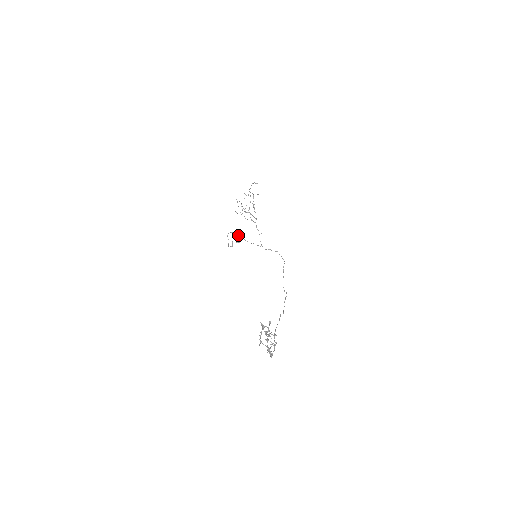
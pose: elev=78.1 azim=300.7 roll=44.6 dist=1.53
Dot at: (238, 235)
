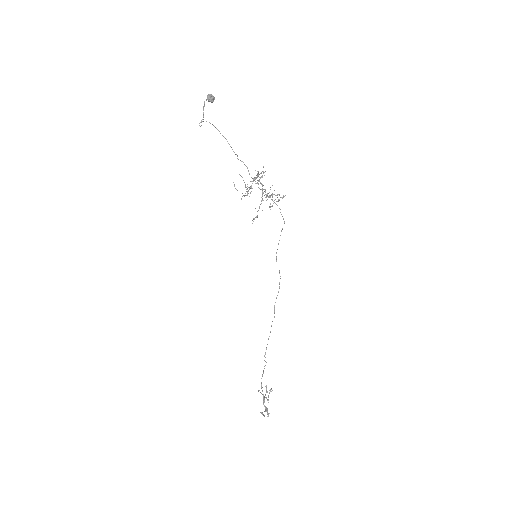
Dot at: (220, 133)
